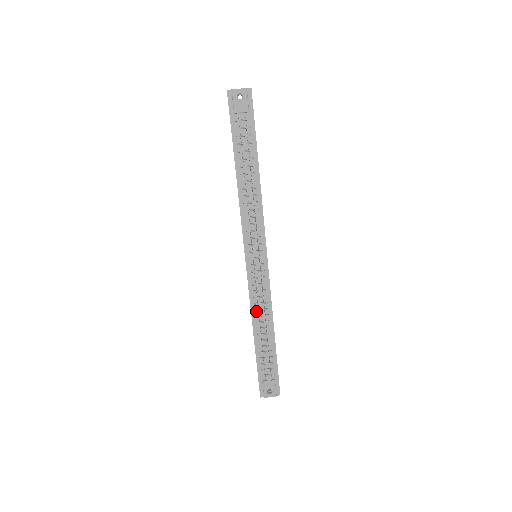
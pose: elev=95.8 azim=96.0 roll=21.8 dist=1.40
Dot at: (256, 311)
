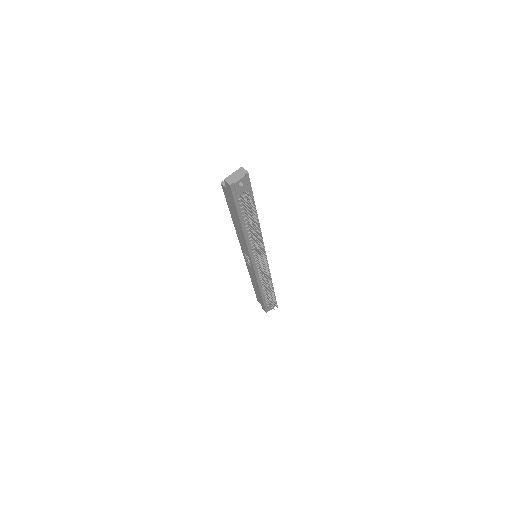
Dot at: (261, 282)
